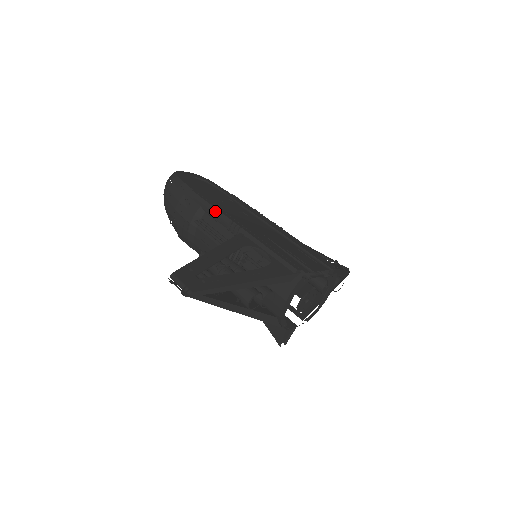
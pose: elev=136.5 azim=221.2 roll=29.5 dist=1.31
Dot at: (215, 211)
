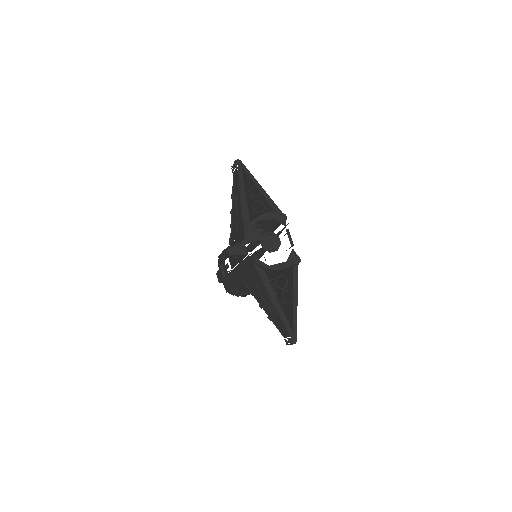
Dot at: occluded
